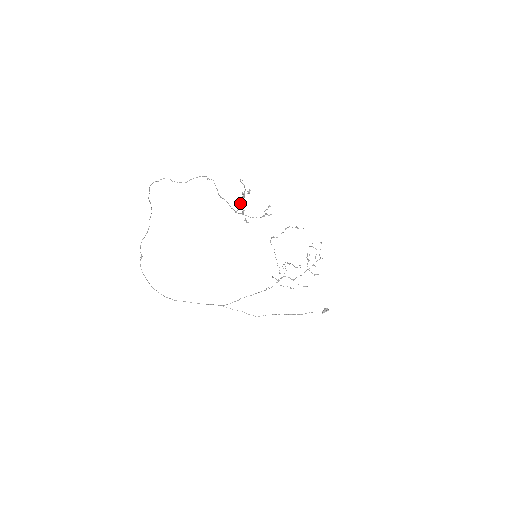
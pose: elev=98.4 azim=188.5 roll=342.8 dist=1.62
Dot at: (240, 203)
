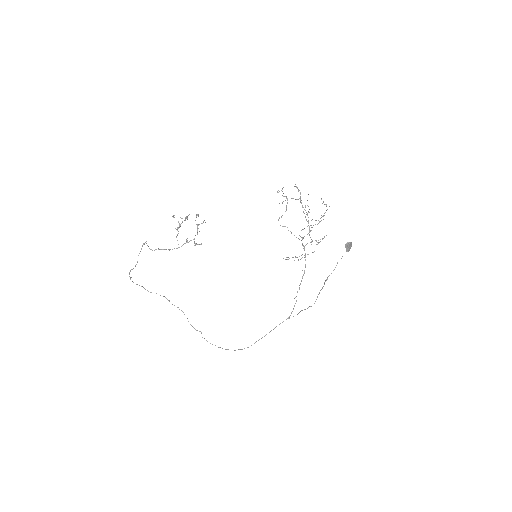
Dot at: occluded
